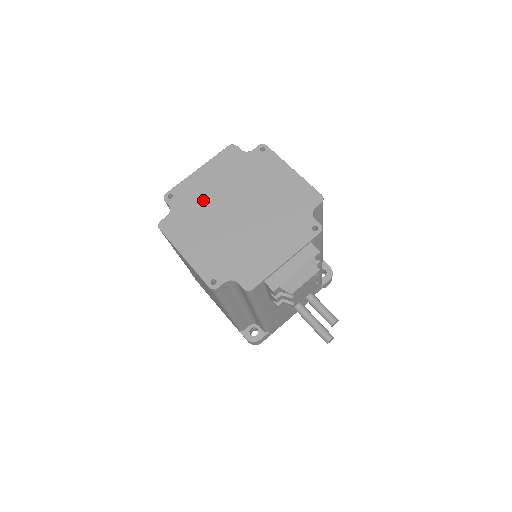
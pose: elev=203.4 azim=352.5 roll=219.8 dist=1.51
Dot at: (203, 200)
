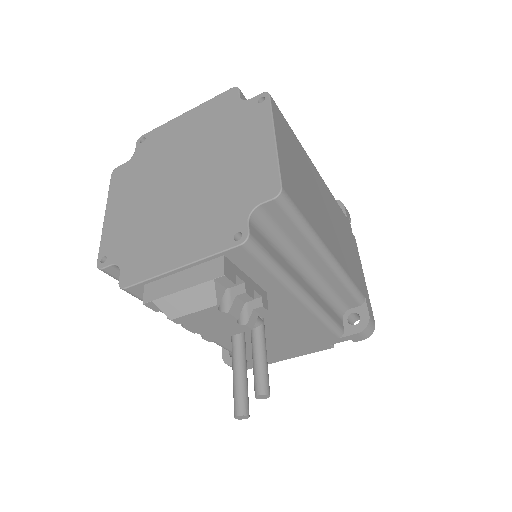
Dot at: (163, 153)
